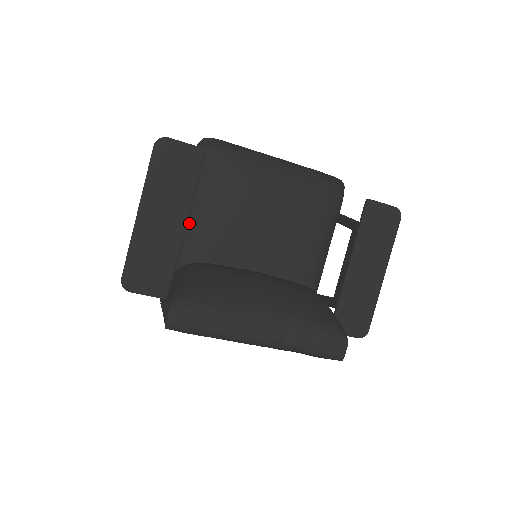
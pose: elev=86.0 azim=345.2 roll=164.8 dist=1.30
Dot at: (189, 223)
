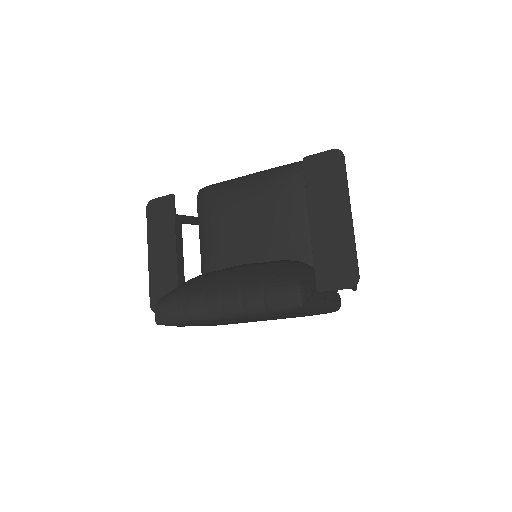
Dot at: (201, 253)
